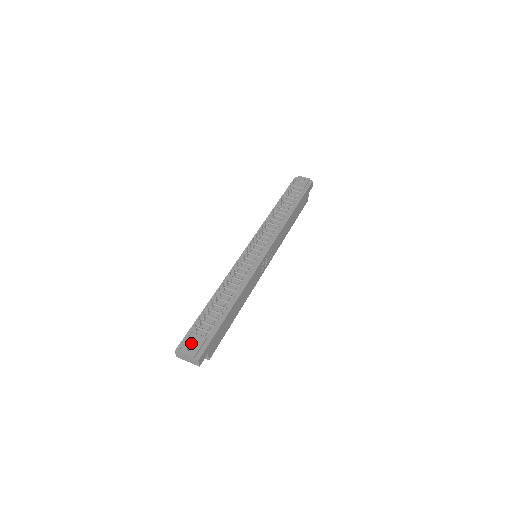
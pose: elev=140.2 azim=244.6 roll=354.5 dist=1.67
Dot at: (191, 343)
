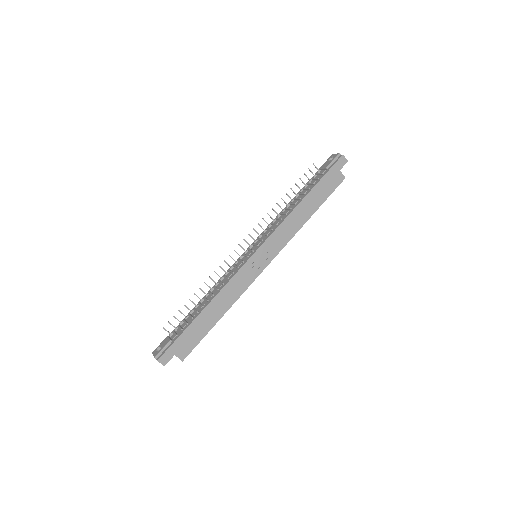
Dot at: (161, 345)
